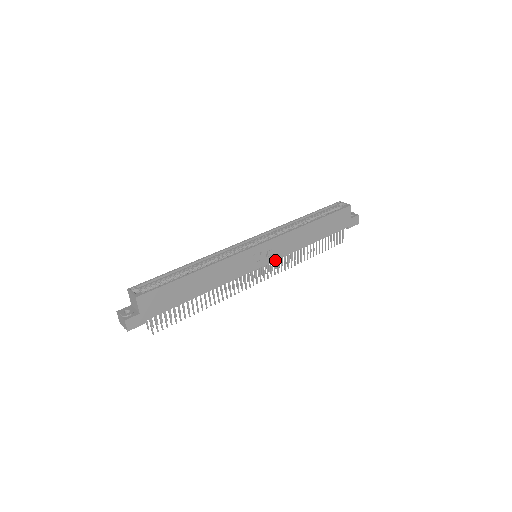
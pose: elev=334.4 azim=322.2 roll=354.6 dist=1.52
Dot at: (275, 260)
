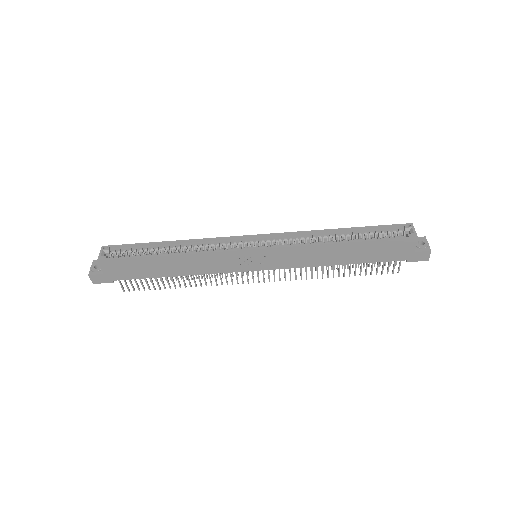
Dot at: (277, 268)
